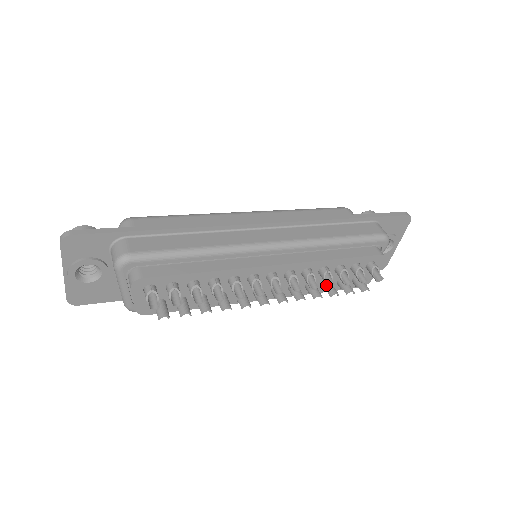
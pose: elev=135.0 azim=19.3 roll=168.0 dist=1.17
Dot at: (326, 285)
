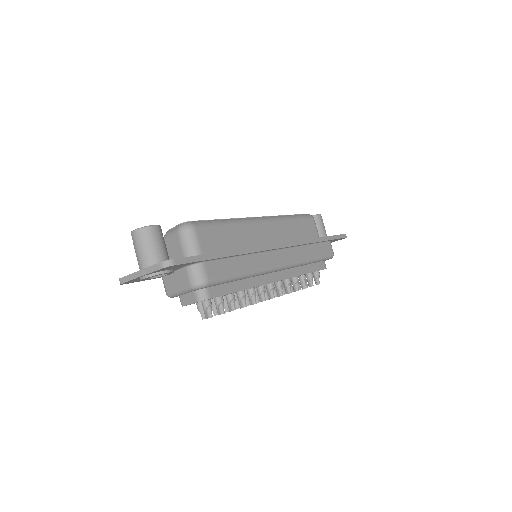
Dot at: occluded
